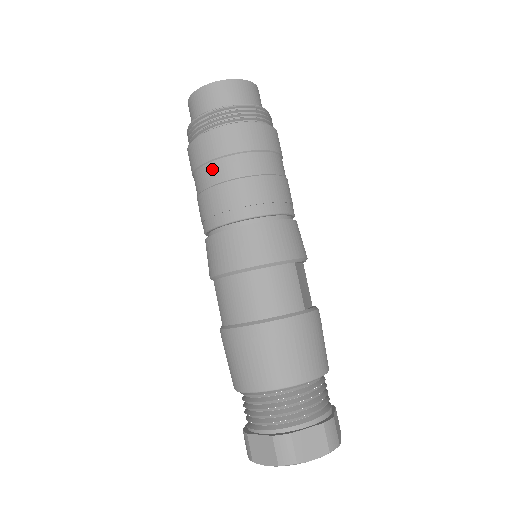
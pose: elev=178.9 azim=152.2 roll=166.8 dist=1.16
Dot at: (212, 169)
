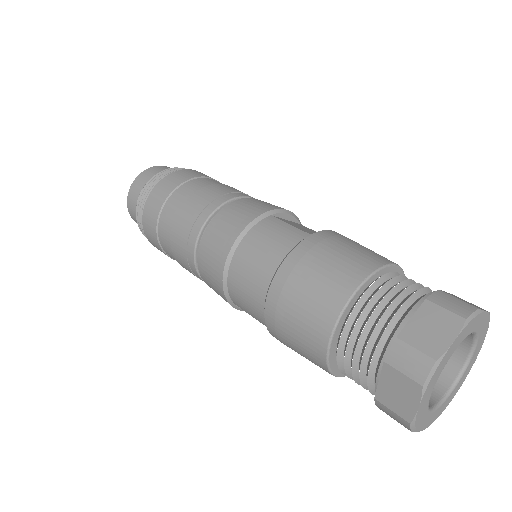
Dot at: (162, 227)
